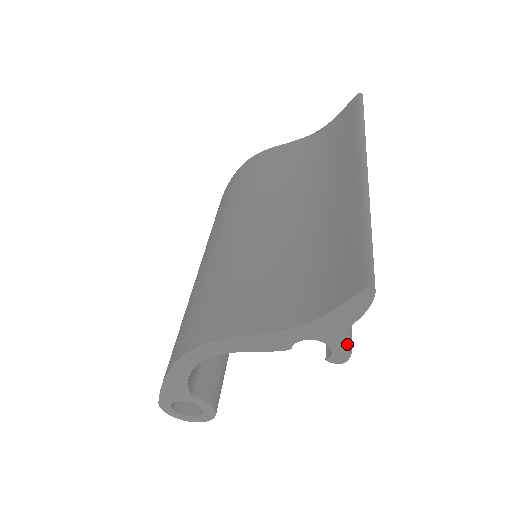
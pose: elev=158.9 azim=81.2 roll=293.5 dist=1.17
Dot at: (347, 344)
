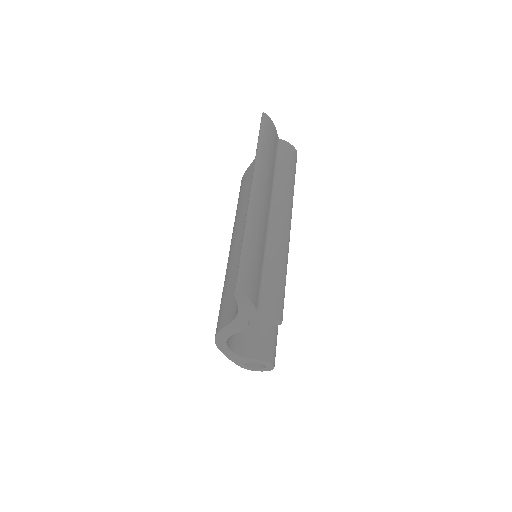
Dot at: (268, 316)
